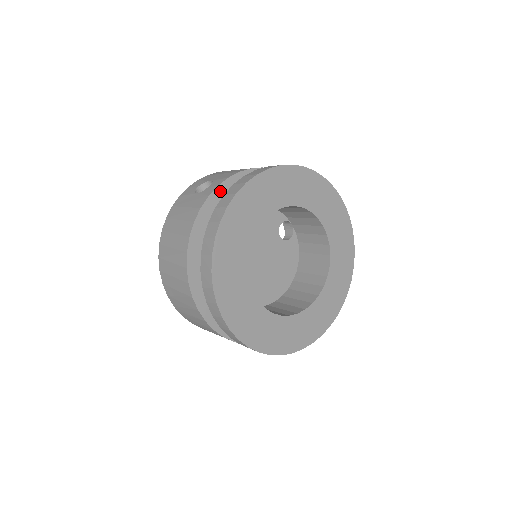
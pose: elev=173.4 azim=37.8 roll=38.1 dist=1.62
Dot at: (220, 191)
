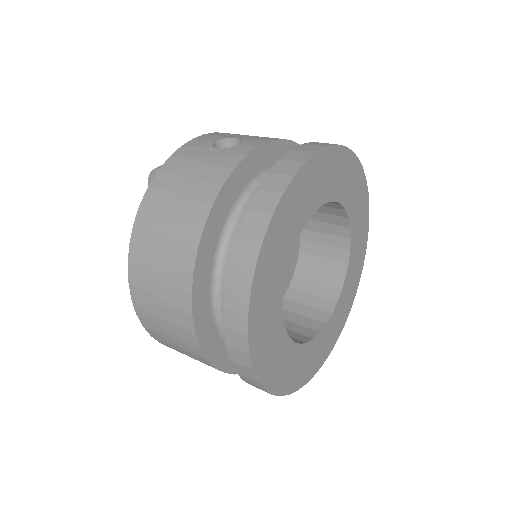
Dot at: (258, 154)
